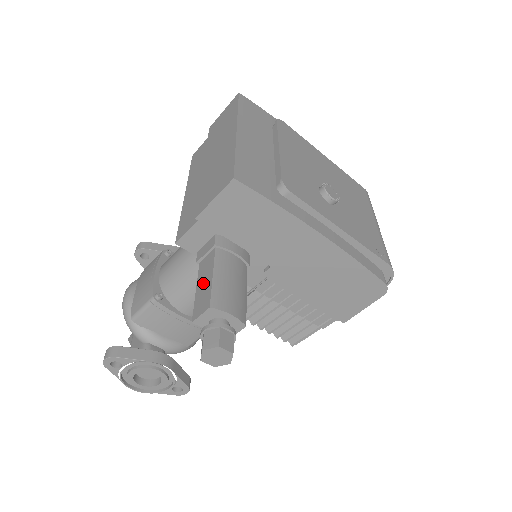
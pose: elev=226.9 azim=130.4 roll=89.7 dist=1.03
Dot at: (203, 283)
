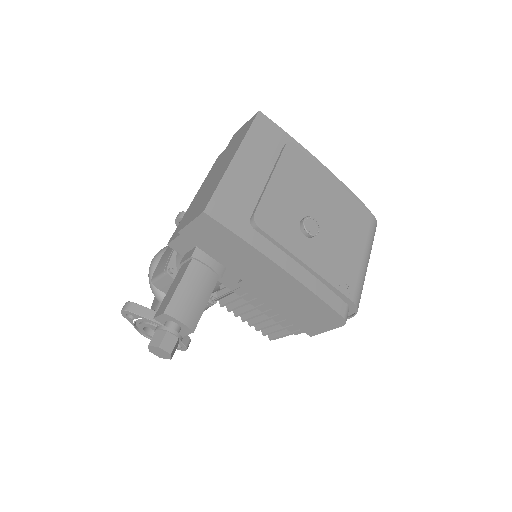
Dot at: (173, 287)
